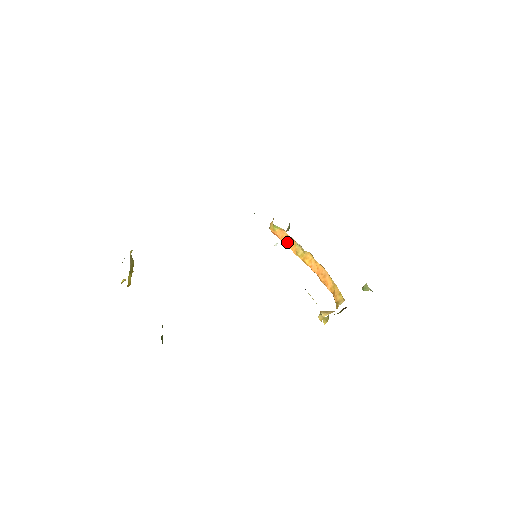
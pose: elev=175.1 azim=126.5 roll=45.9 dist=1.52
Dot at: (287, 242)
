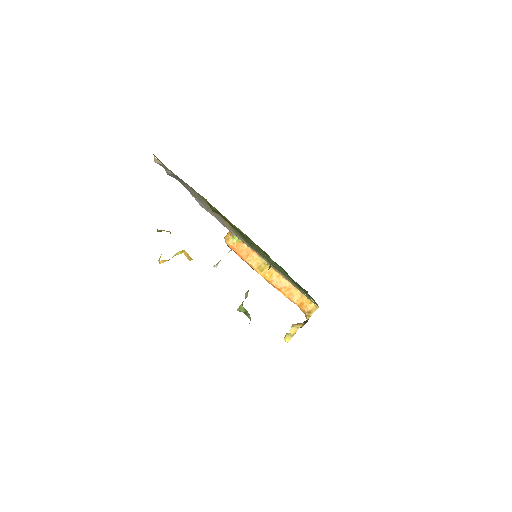
Dot at: (247, 256)
